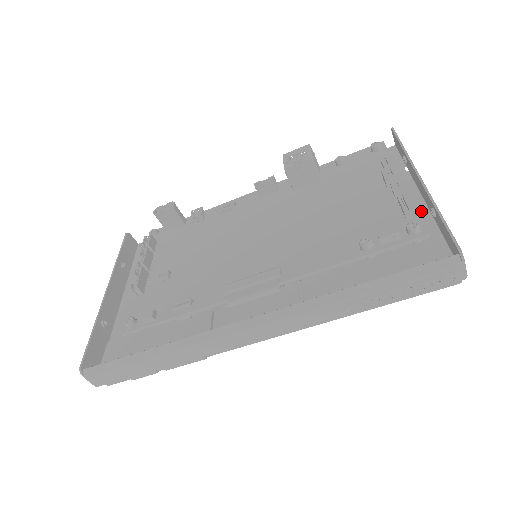
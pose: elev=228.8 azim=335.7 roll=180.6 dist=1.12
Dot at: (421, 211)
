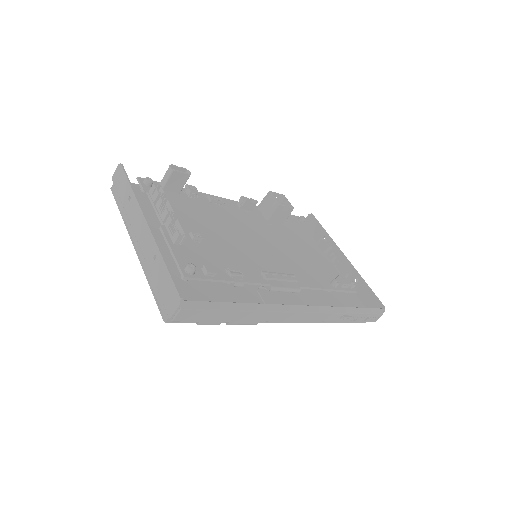
Dot at: occluded
